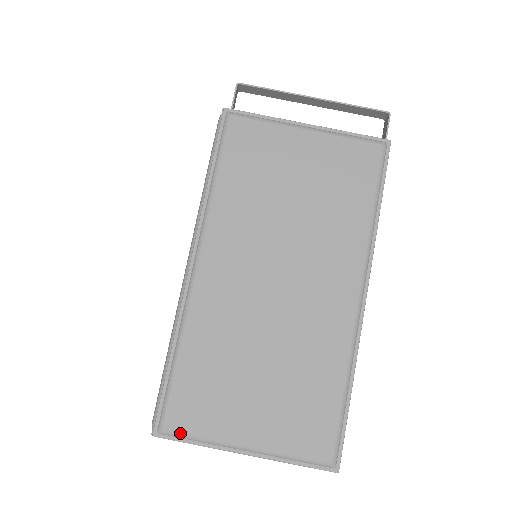
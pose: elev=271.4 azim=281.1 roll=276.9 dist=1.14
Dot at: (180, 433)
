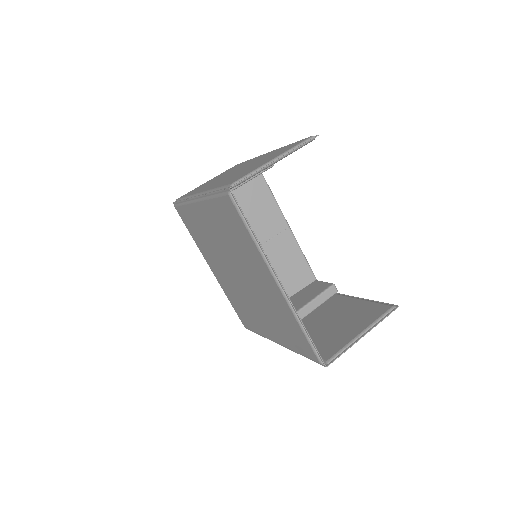
Dot at: (240, 178)
